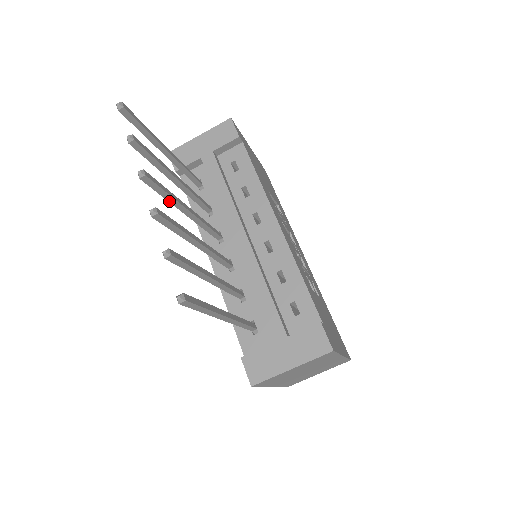
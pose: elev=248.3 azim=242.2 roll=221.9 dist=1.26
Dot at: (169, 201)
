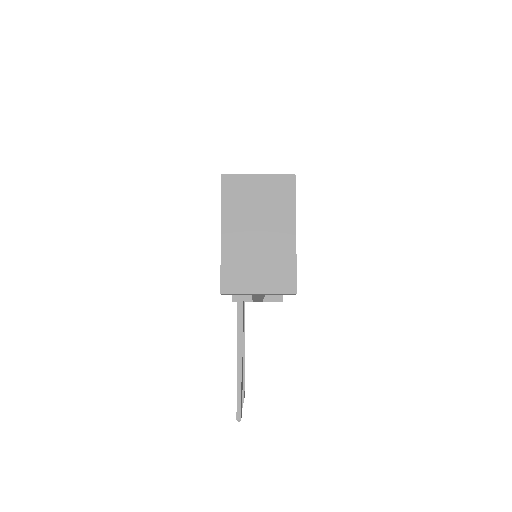
Dot at: occluded
